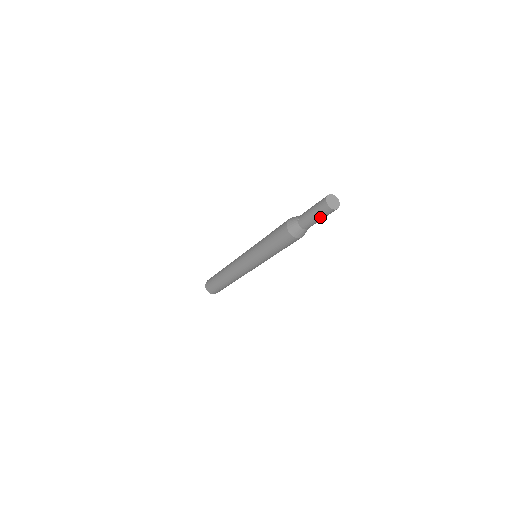
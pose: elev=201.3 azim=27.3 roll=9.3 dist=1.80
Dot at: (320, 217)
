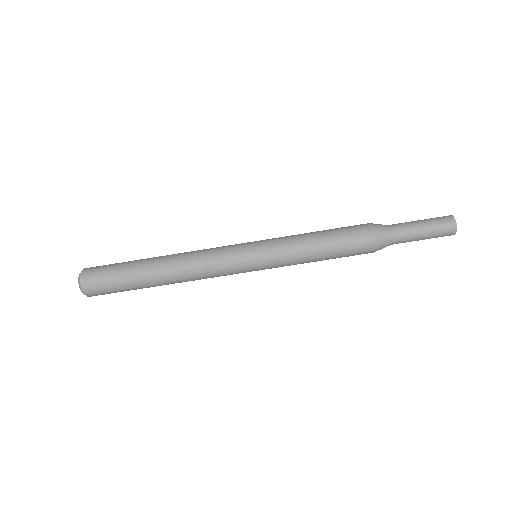
Dot at: (431, 234)
